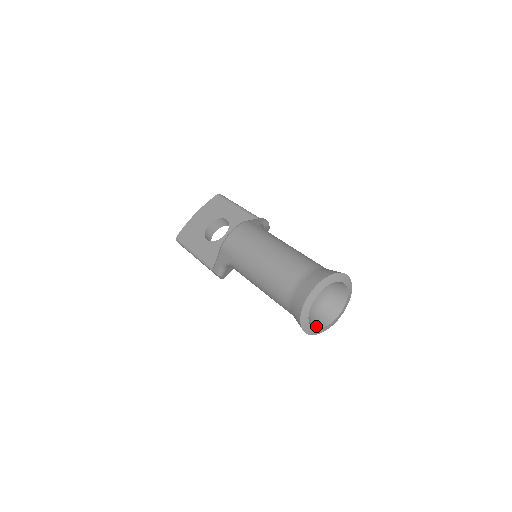
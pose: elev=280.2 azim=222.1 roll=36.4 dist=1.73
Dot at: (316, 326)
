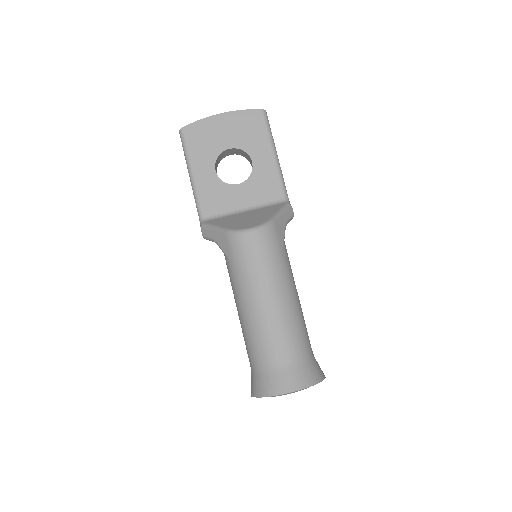
Dot at: occluded
